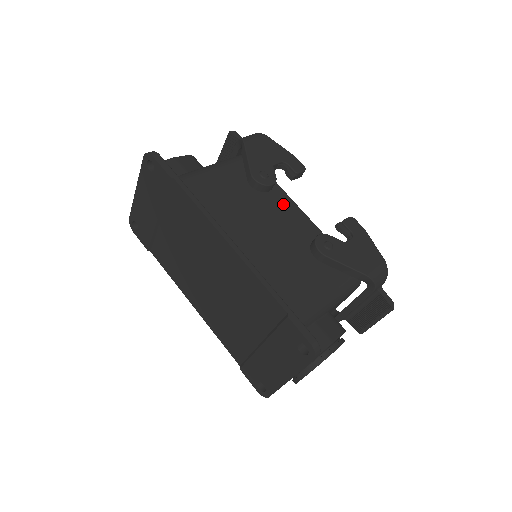
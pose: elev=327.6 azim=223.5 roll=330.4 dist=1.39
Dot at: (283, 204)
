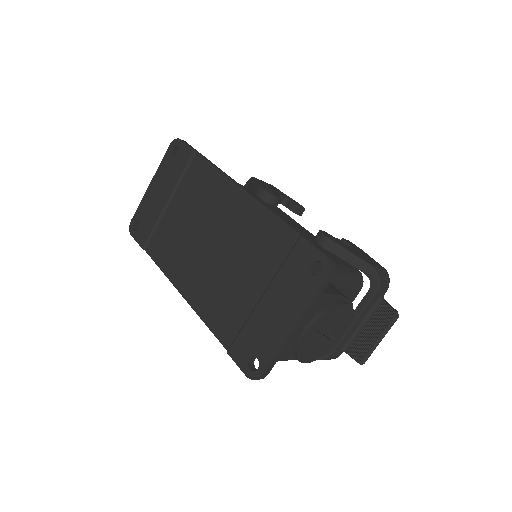
Dot at: (286, 217)
